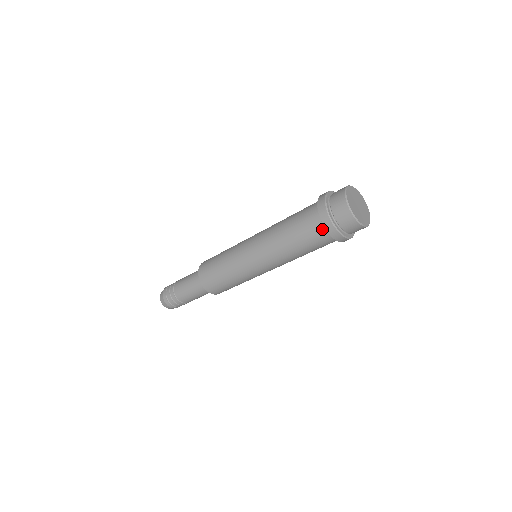
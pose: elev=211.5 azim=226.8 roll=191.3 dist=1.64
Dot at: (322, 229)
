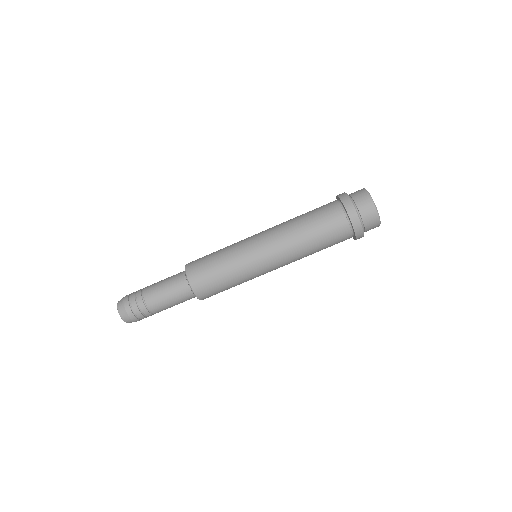
Dot at: (339, 209)
